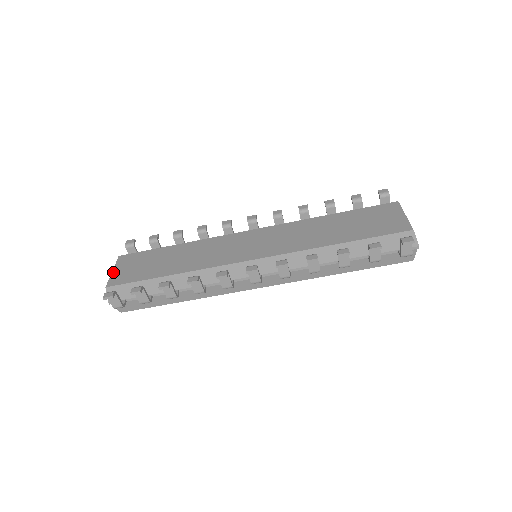
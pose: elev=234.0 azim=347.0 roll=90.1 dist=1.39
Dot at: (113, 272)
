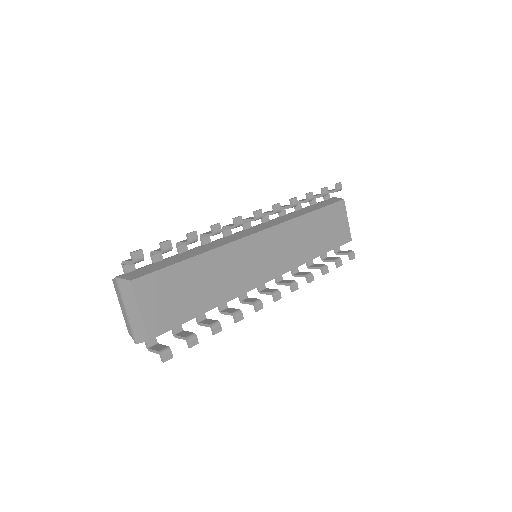
Dot at: (143, 314)
